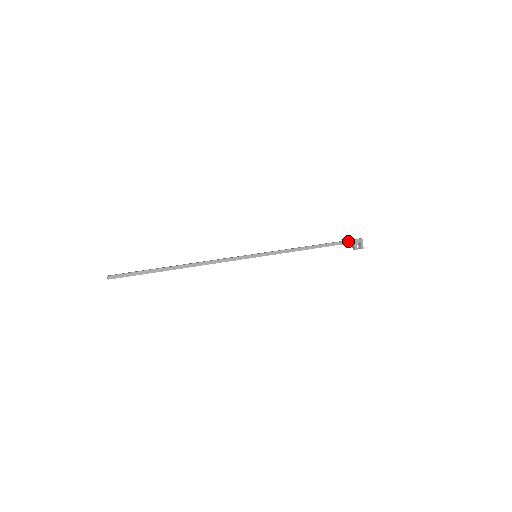
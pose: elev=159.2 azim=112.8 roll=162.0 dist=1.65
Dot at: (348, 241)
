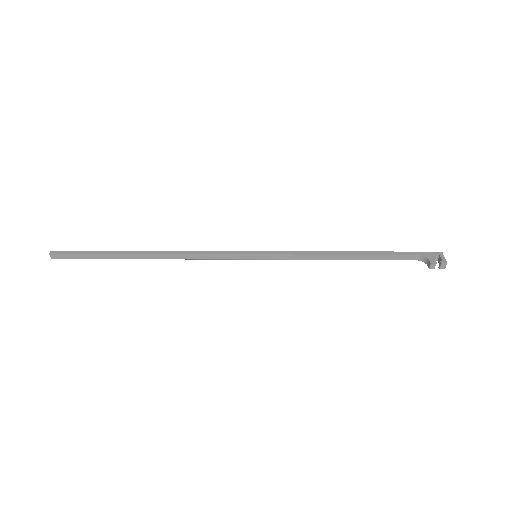
Dot at: (414, 252)
